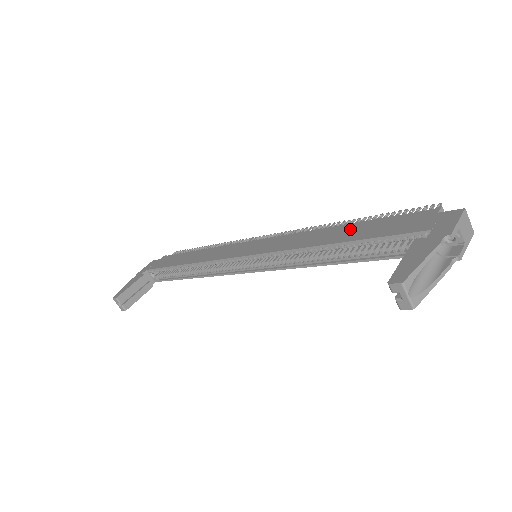
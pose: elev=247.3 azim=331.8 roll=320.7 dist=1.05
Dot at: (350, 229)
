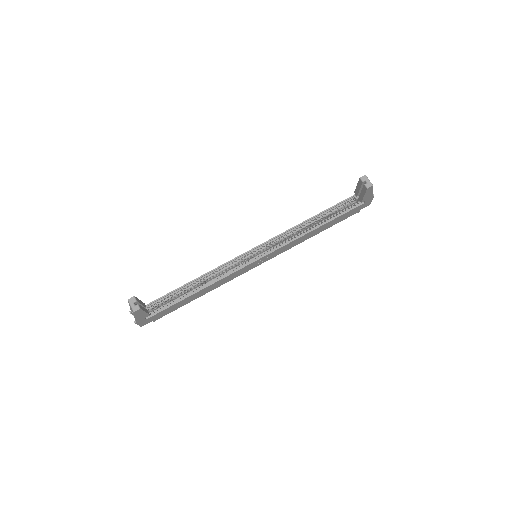
Dot at: occluded
